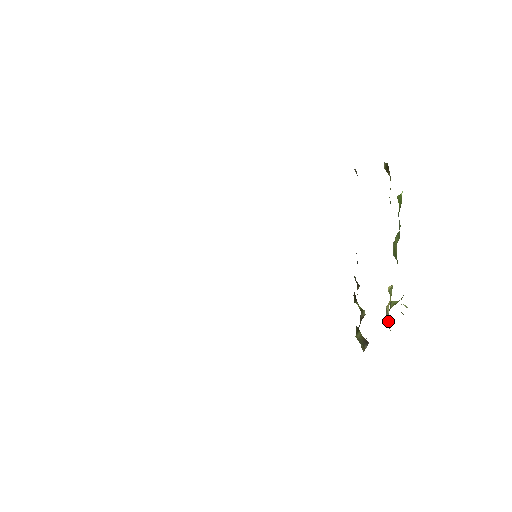
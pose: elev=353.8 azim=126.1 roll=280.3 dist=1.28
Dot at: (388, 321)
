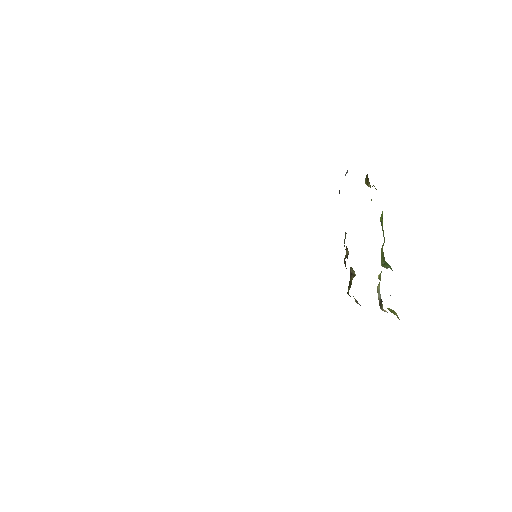
Dot at: (380, 301)
